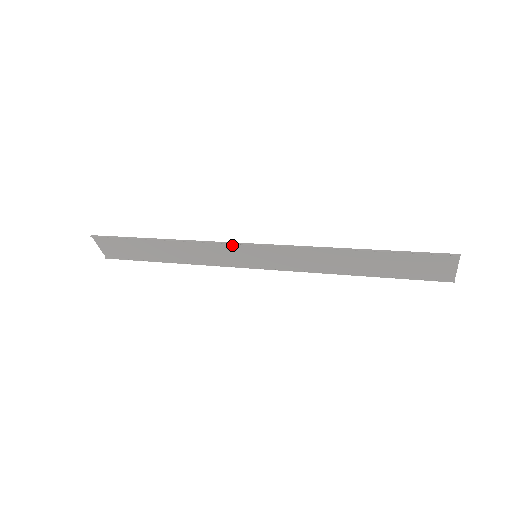
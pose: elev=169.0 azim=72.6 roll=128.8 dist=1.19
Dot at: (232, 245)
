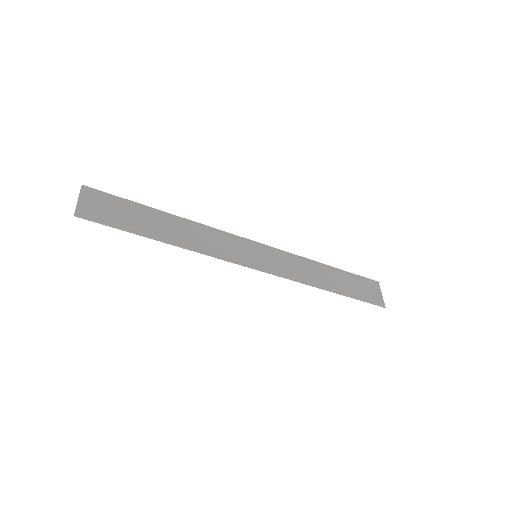
Dot at: (237, 240)
